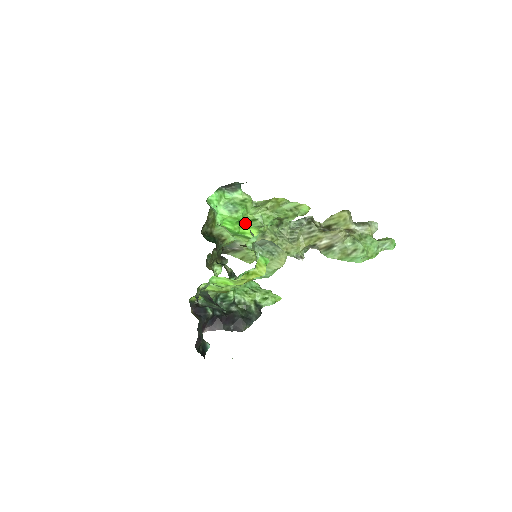
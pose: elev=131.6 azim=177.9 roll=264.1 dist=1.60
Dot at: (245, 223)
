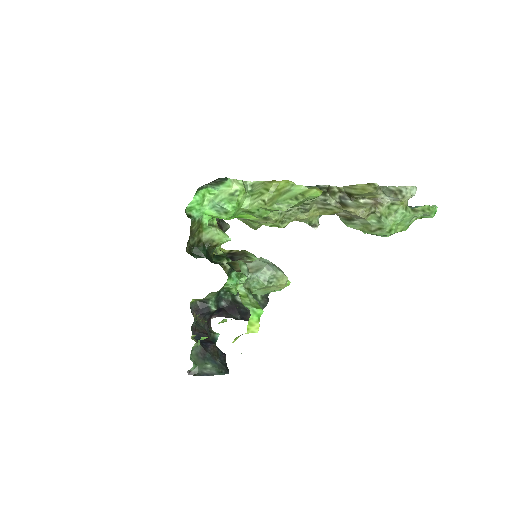
Dot at: (240, 214)
